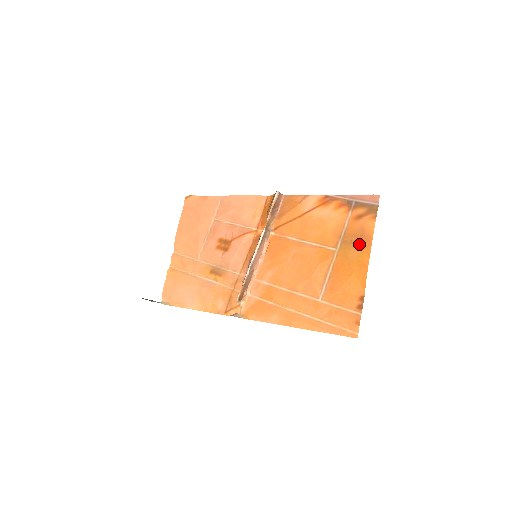
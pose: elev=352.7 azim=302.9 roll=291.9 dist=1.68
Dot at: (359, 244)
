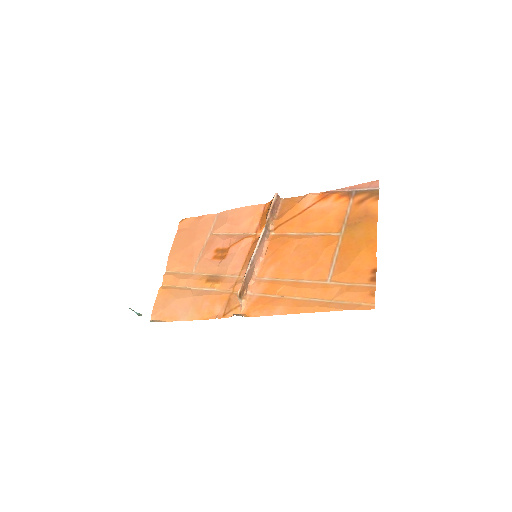
Dot at: (364, 223)
